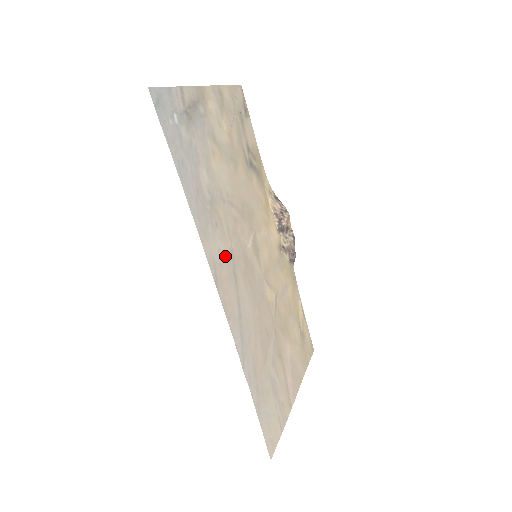
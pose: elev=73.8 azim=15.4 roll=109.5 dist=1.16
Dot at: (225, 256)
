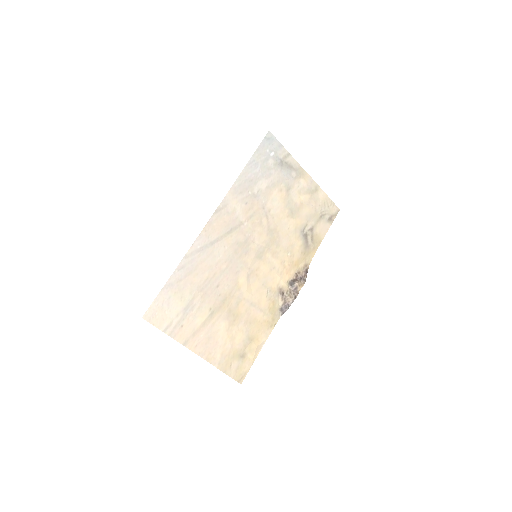
Dot at: (235, 217)
